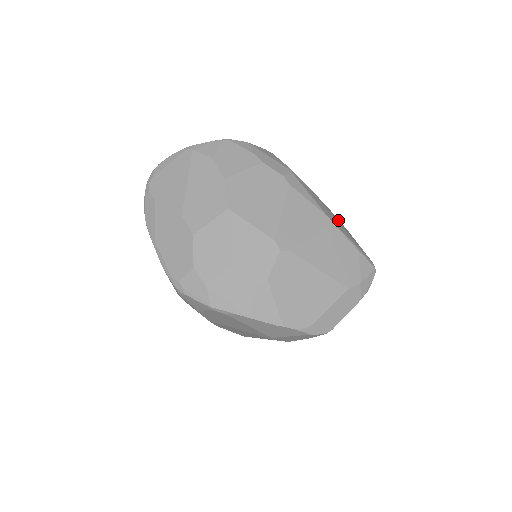
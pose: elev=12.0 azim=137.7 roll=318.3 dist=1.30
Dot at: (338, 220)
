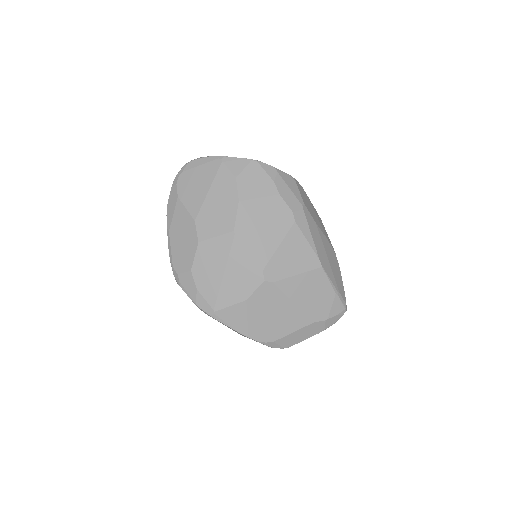
Dot at: (333, 255)
